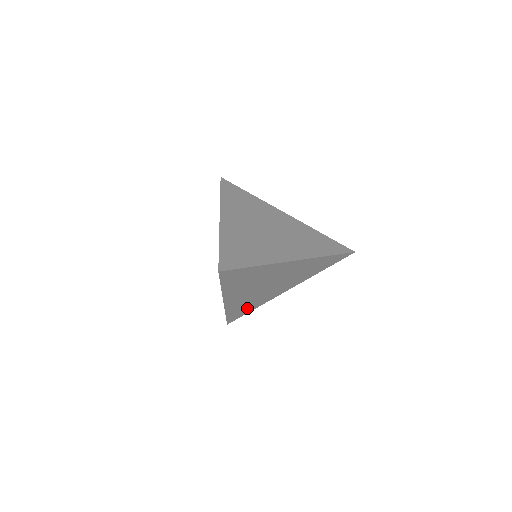
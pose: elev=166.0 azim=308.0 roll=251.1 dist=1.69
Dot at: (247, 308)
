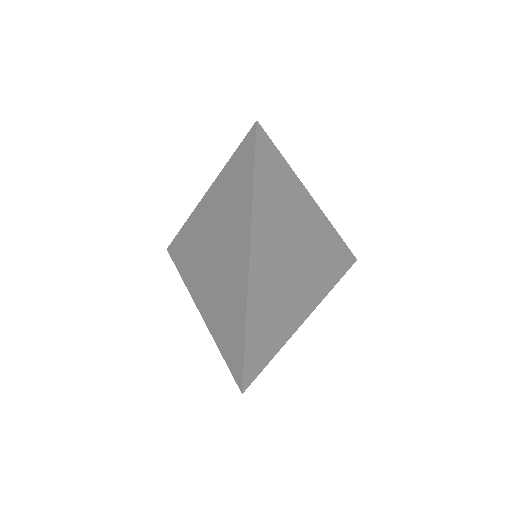
Dot at: (269, 335)
